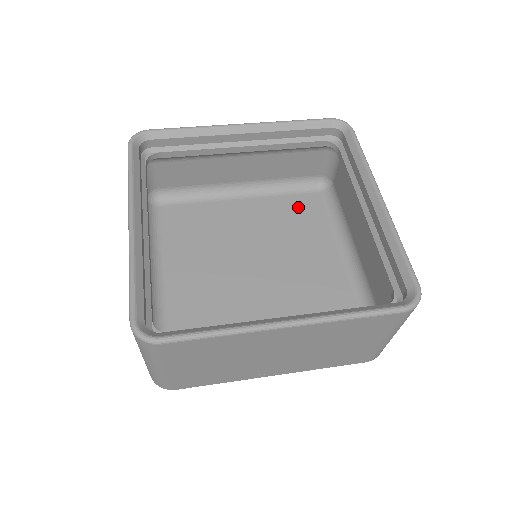
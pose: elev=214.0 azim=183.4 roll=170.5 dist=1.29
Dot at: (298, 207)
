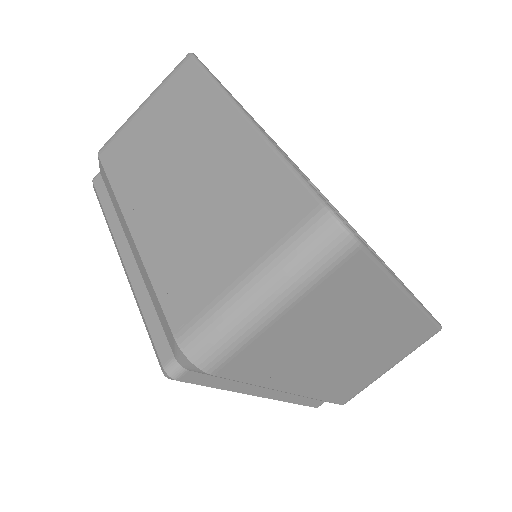
Dot at: occluded
